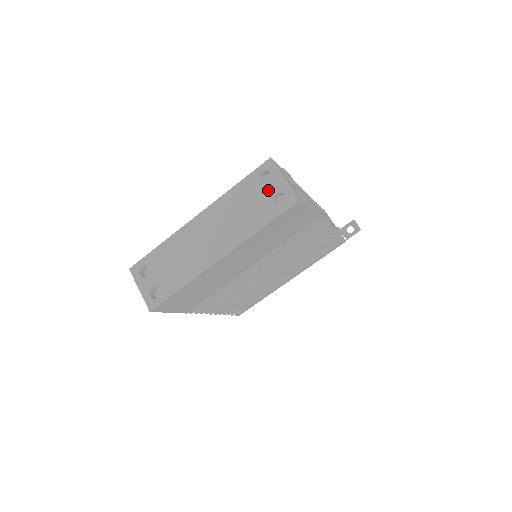
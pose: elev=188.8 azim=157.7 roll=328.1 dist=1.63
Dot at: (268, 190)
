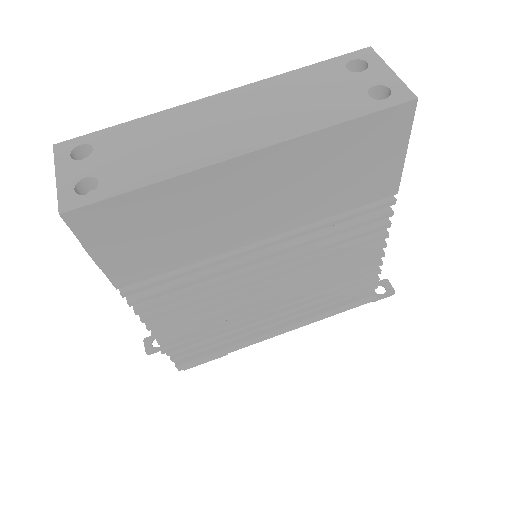
Dot at: (360, 80)
